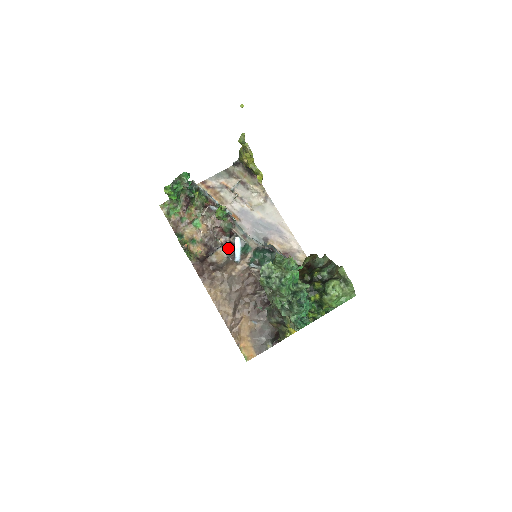
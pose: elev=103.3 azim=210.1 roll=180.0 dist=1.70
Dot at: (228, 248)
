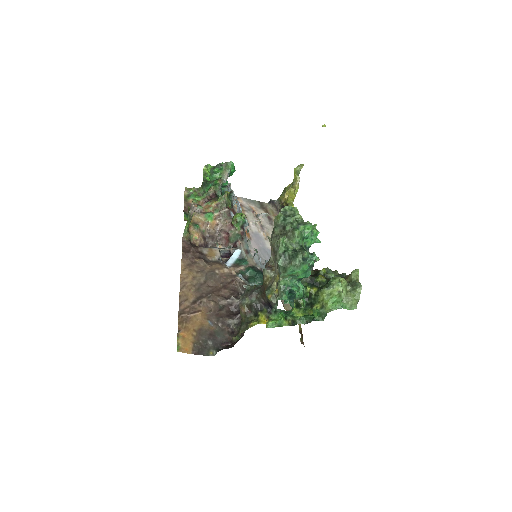
Dot at: (222, 257)
